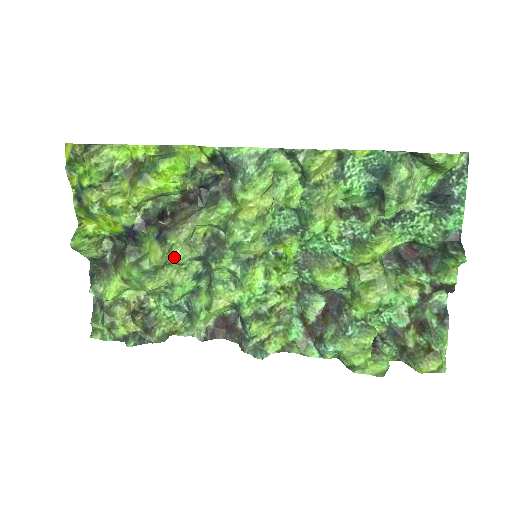
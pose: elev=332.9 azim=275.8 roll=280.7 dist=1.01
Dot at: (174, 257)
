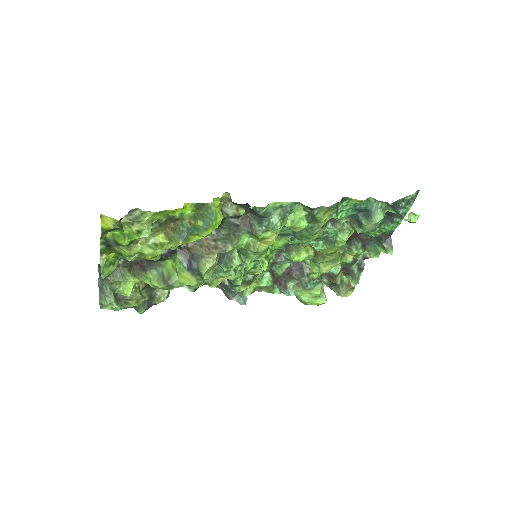
Dot at: occluded
